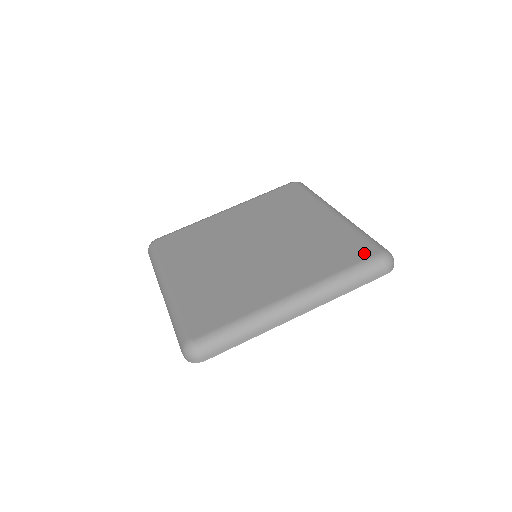
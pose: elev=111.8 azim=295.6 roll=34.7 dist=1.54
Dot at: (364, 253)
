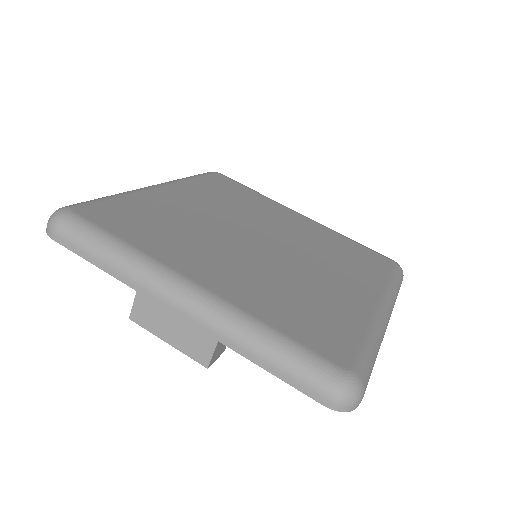
Dot at: (386, 262)
